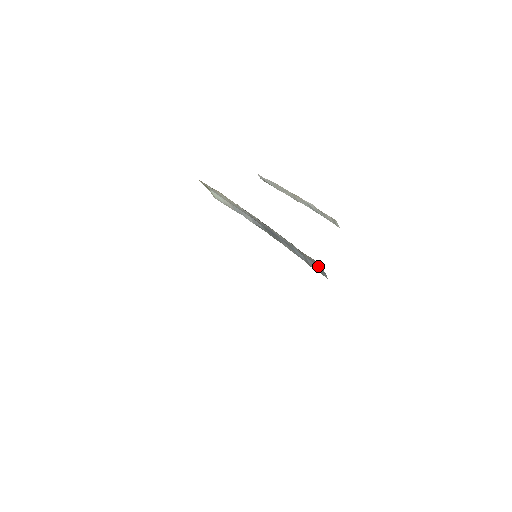
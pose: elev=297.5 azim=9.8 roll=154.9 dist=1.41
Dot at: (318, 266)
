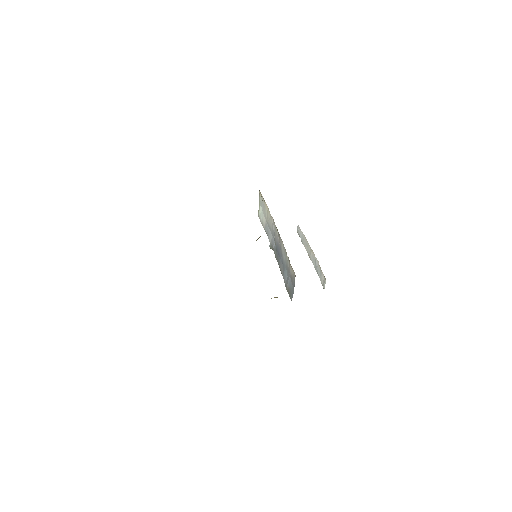
Dot at: (293, 286)
